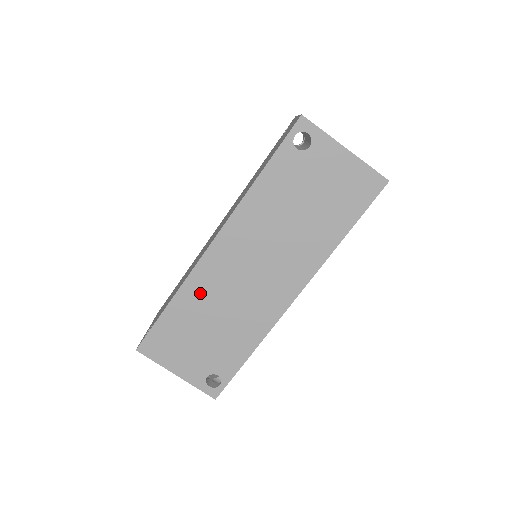
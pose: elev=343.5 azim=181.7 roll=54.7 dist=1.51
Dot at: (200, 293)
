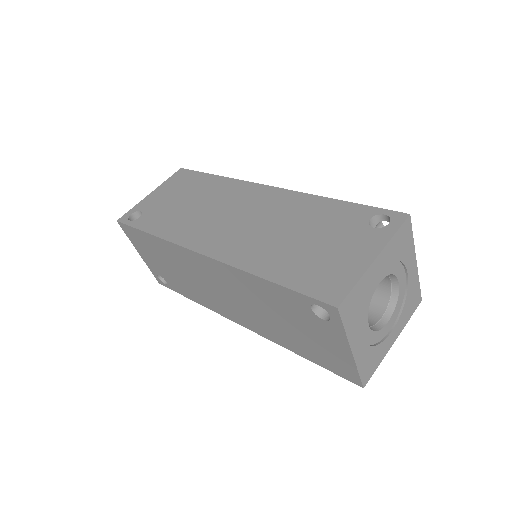
Dot at: (175, 255)
